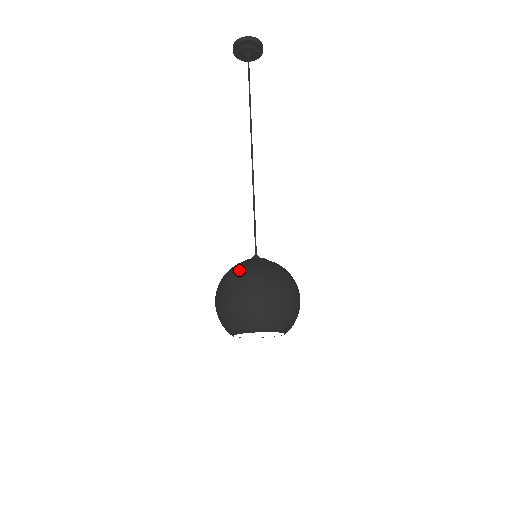
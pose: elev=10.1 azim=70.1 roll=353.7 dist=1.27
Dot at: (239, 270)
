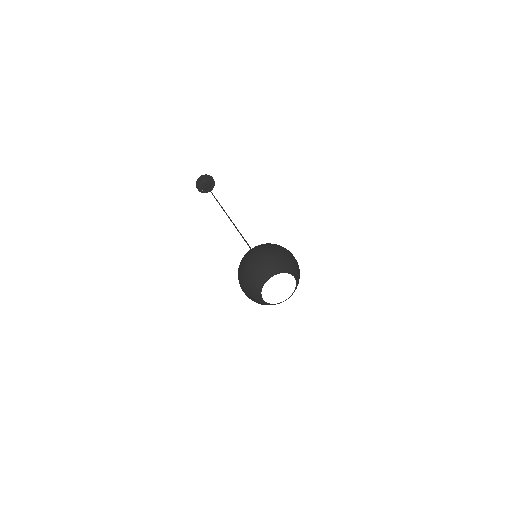
Dot at: occluded
